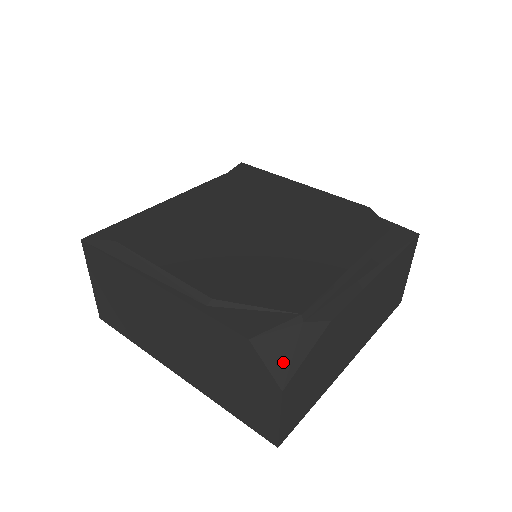
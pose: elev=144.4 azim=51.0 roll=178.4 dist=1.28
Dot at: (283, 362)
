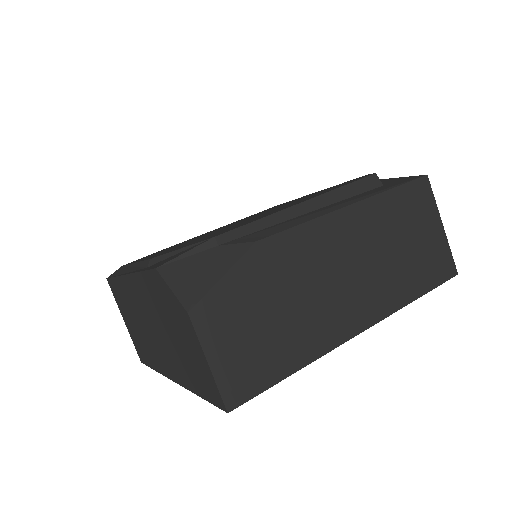
Dot at: (191, 284)
